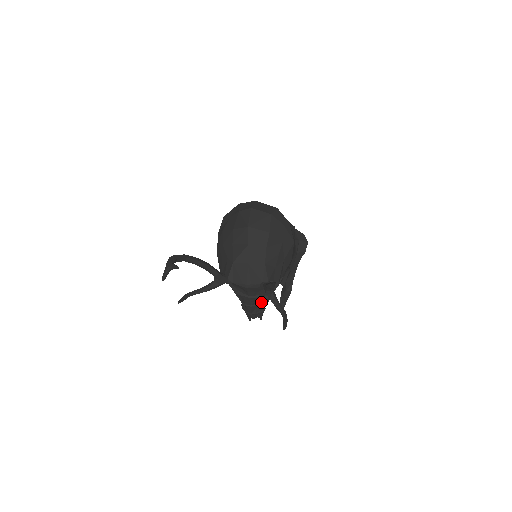
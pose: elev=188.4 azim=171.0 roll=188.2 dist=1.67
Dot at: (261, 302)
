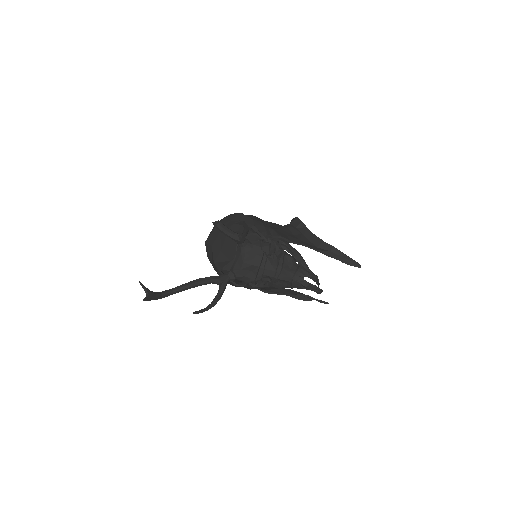
Dot at: (279, 262)
